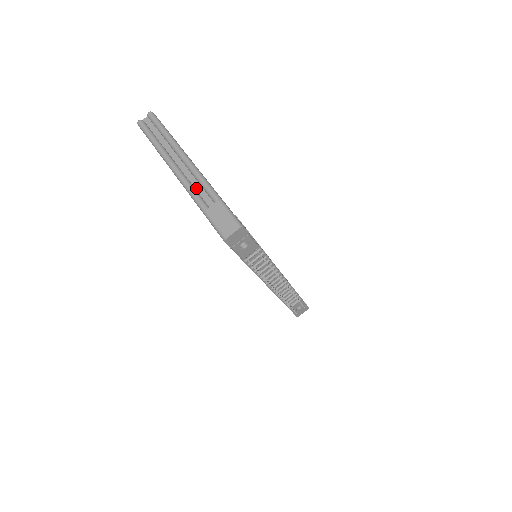
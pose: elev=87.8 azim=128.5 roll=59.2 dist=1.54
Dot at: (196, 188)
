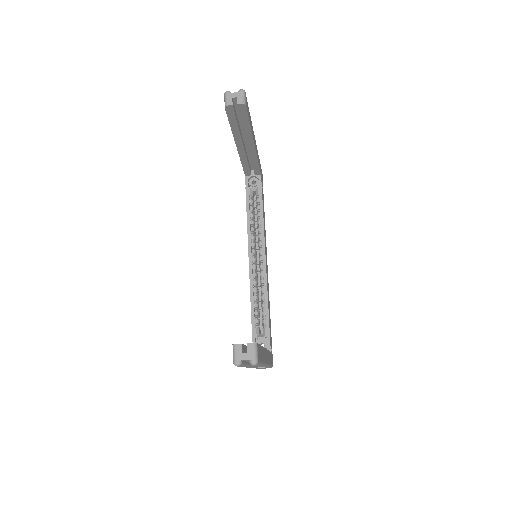
Dot at: occluded
